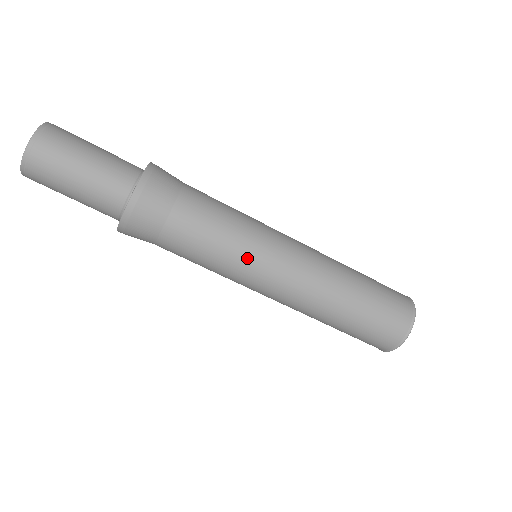
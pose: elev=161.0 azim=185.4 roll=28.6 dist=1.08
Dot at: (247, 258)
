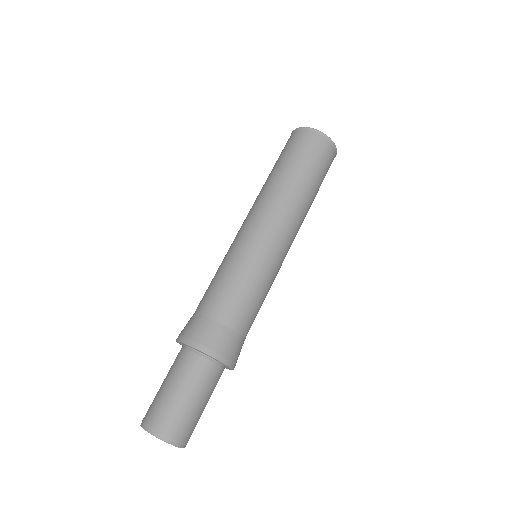
Dot at: (274, 275)
